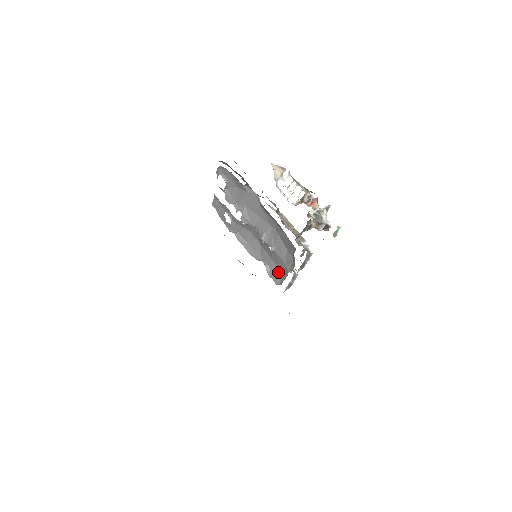
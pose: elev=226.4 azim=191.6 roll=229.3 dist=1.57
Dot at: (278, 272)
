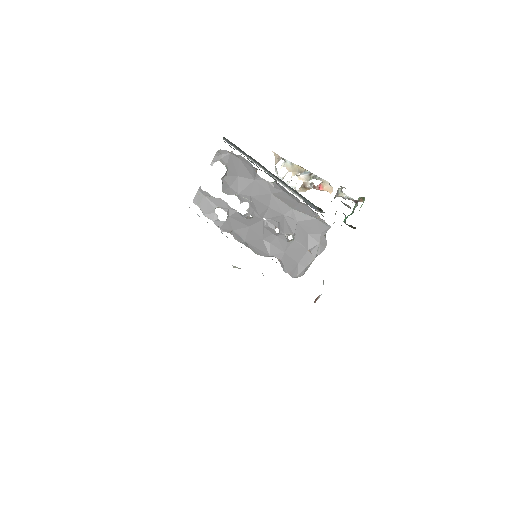
Dot at: (294, 264)
